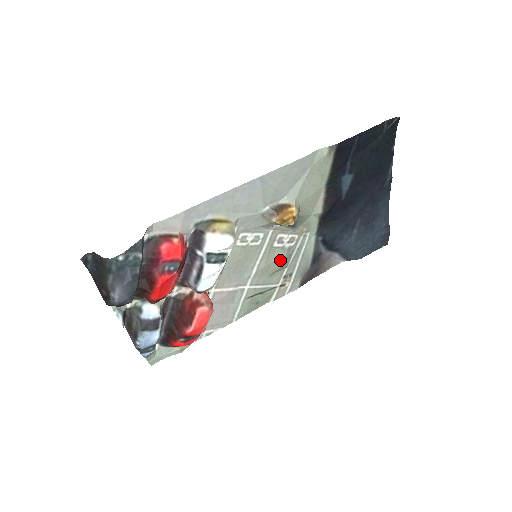
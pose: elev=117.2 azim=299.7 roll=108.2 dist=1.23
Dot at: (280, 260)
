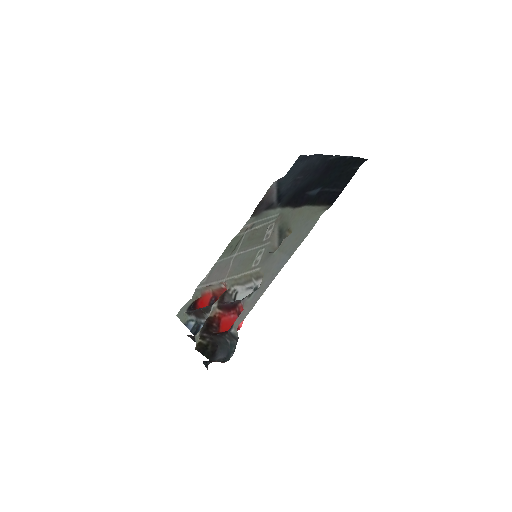
Dot at: (261, 238)
